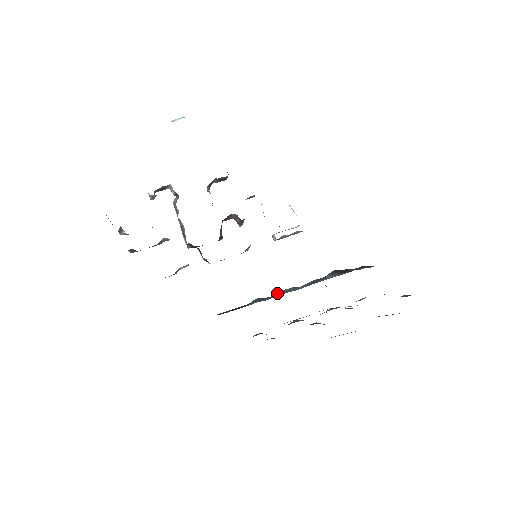
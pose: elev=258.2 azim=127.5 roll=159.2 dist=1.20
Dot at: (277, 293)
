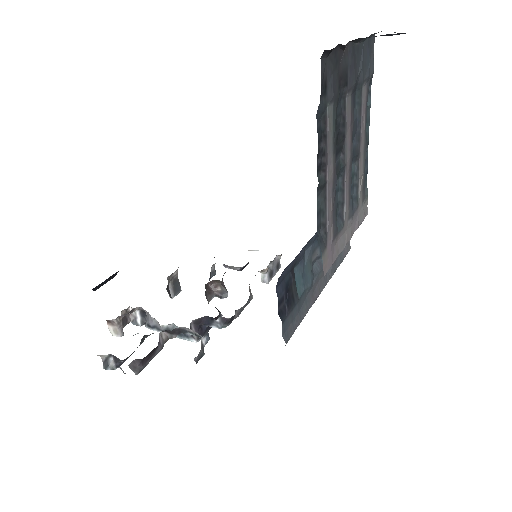
Dot at: (306, 255)
